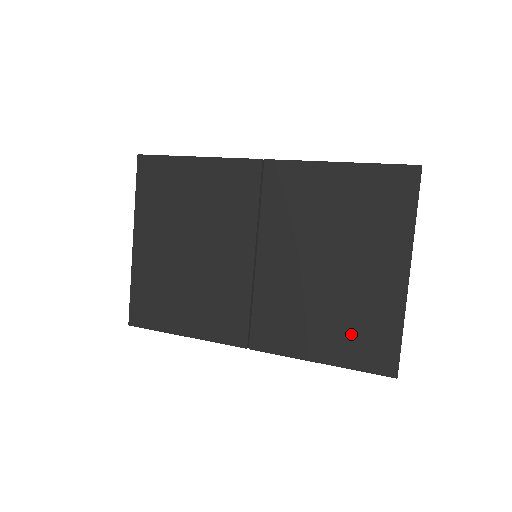
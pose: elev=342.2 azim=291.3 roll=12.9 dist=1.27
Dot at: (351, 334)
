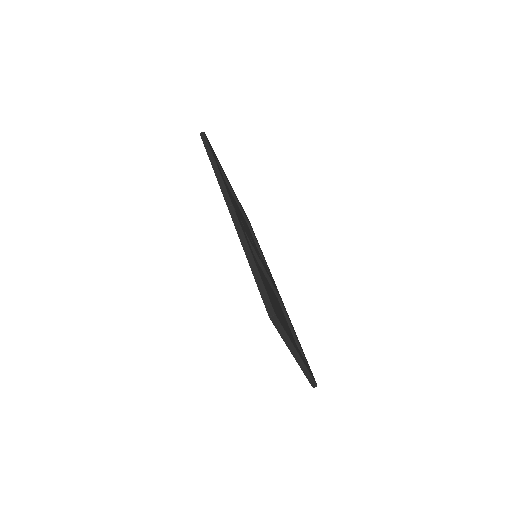
Dot at: occluded
